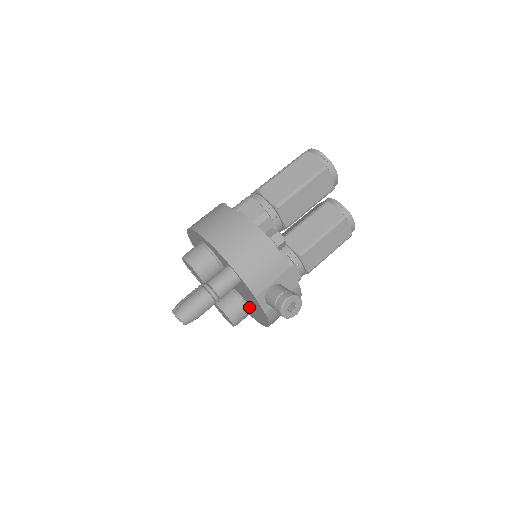
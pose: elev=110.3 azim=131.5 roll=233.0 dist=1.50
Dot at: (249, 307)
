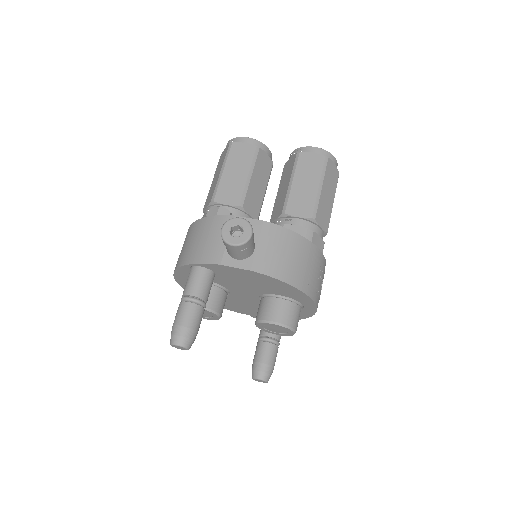
Dot at: (281, 297)
